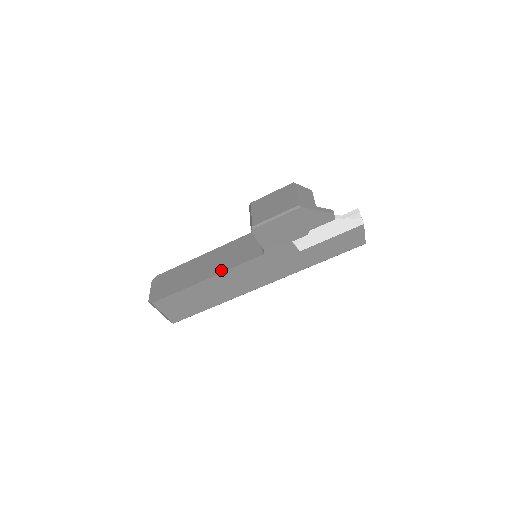
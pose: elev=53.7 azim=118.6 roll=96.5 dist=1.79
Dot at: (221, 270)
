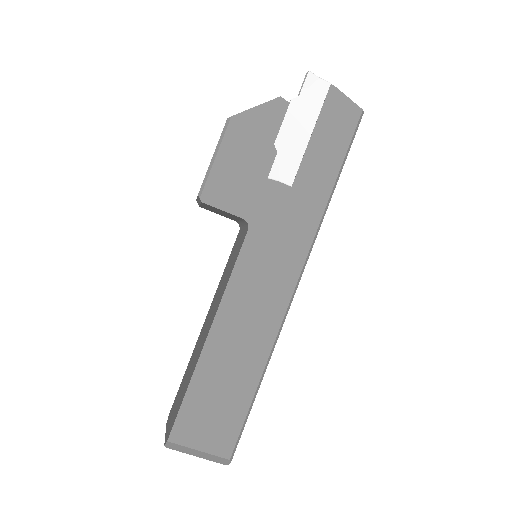
Dot at: (219, 302)
